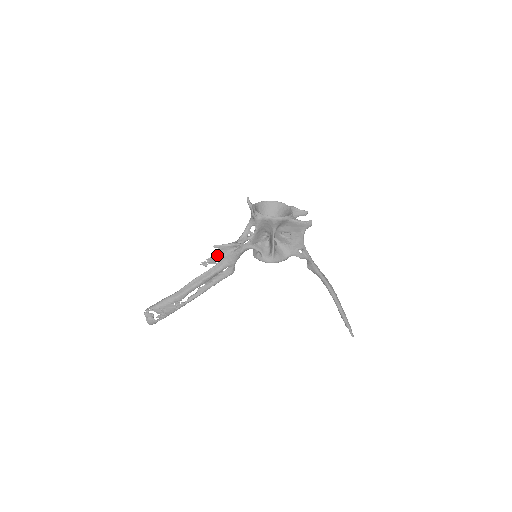
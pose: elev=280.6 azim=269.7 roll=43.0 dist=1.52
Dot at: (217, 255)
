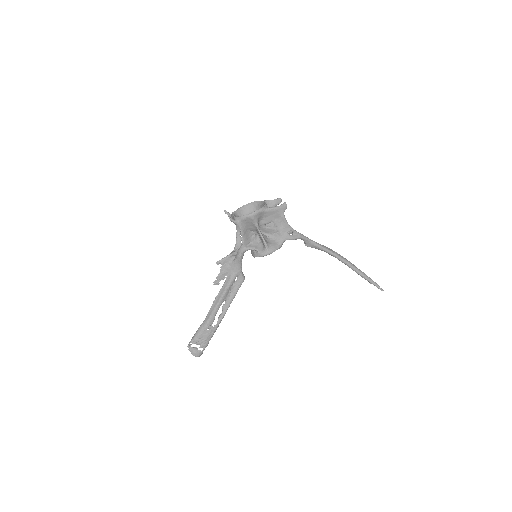
Dot at: (222, 270)
